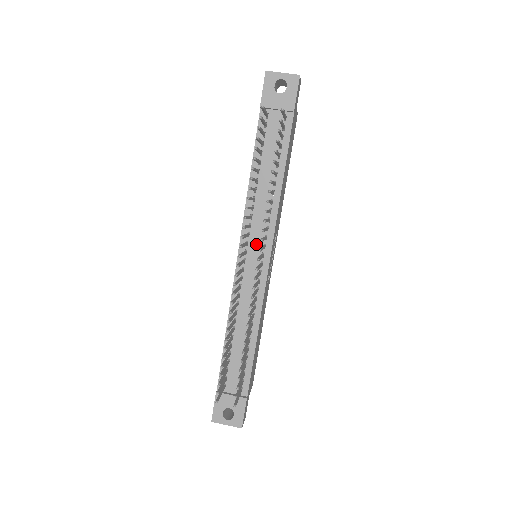
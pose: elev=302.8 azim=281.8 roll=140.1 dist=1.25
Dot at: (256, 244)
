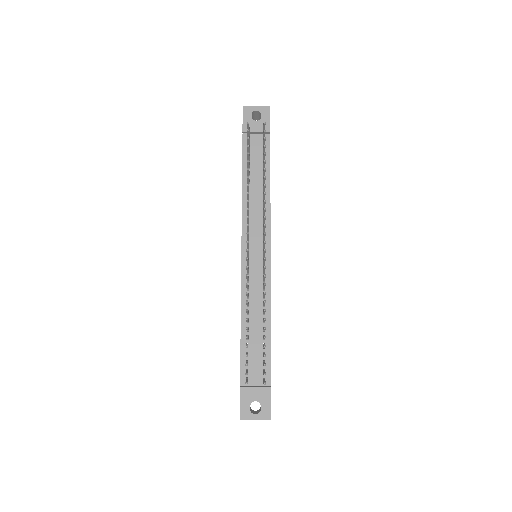
Dot at: (256, 241)
